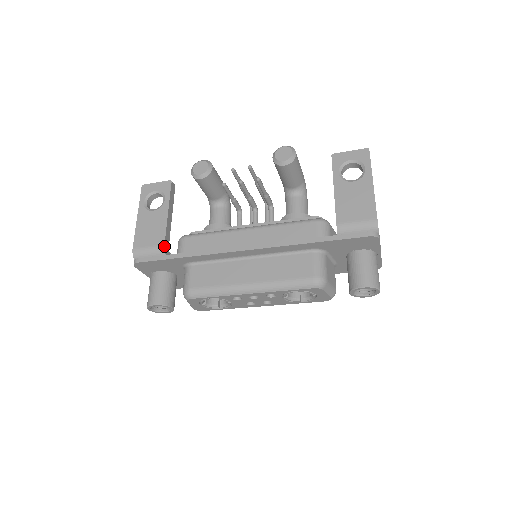
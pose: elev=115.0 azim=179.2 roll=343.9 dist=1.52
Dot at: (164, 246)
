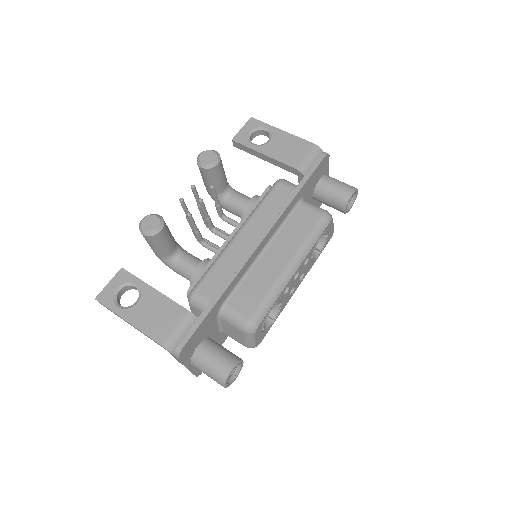
Dot at: (189, 311)
